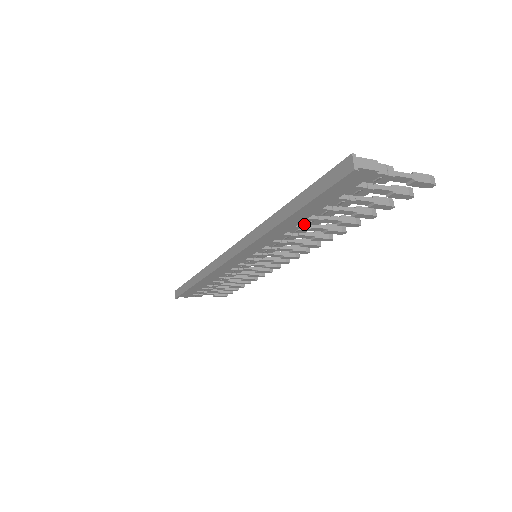
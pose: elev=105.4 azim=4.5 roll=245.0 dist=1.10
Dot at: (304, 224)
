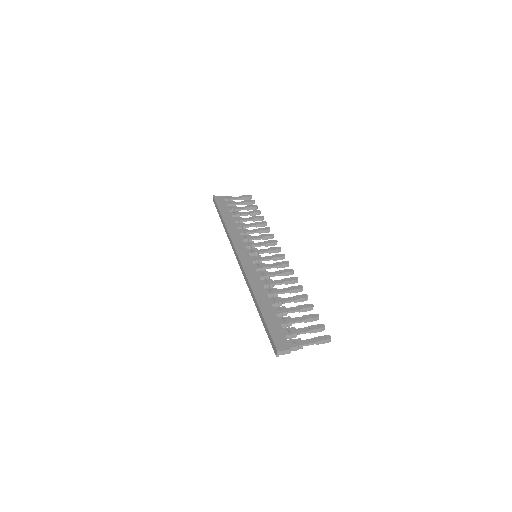
Dot at: occluded
